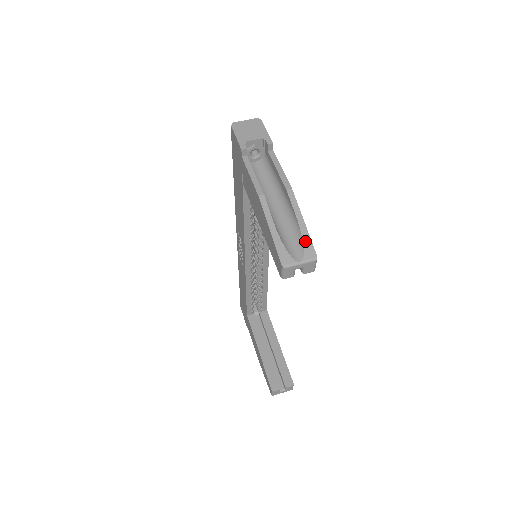
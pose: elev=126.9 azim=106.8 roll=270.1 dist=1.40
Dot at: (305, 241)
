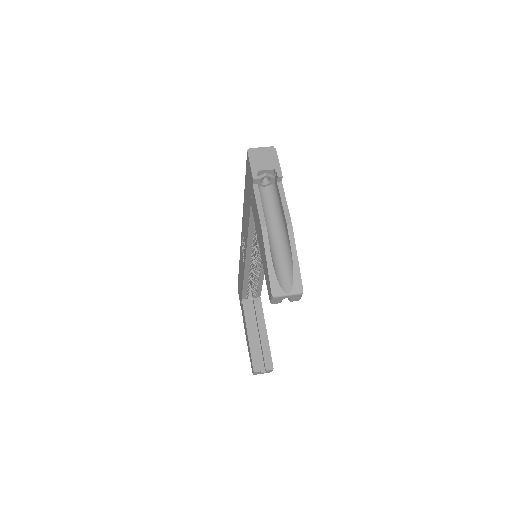
Dot at: (295, 275)
